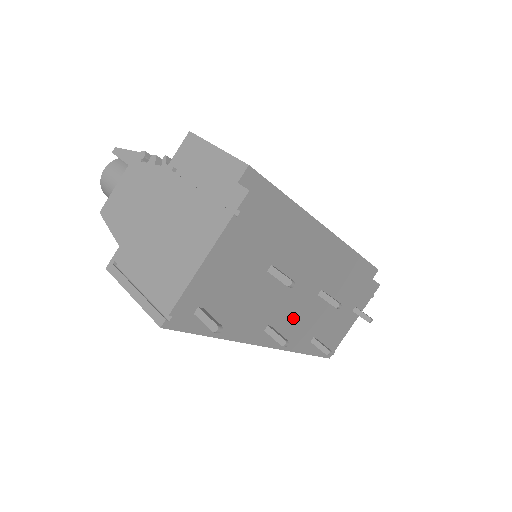
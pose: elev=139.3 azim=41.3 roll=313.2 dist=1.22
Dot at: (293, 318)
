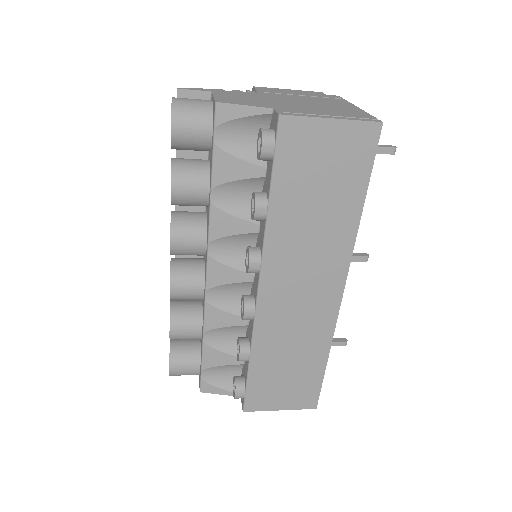
Dot at: occluded
